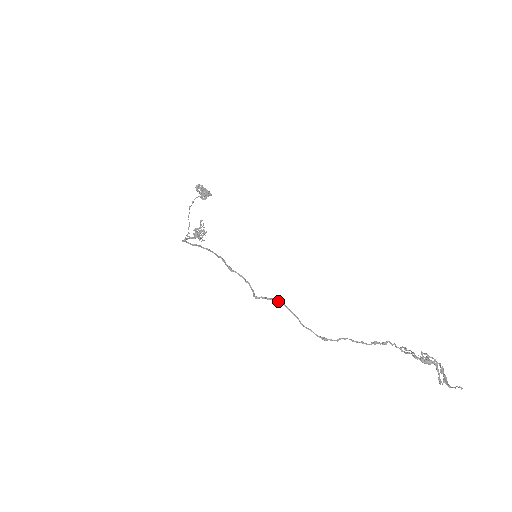
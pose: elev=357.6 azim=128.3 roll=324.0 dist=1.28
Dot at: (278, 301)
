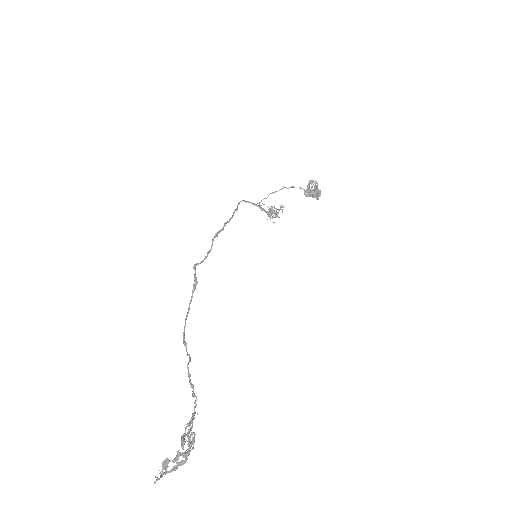
Dot at: (195, 283)
